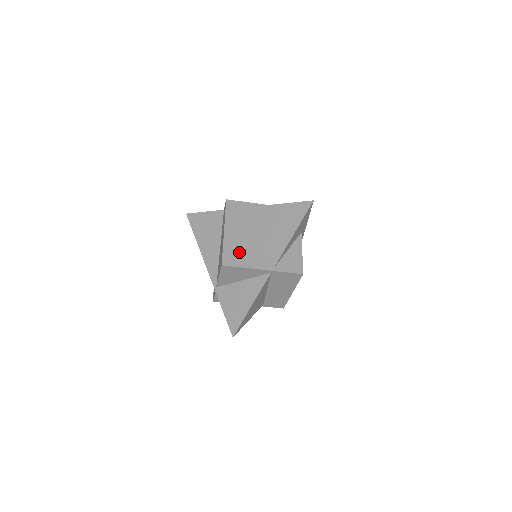
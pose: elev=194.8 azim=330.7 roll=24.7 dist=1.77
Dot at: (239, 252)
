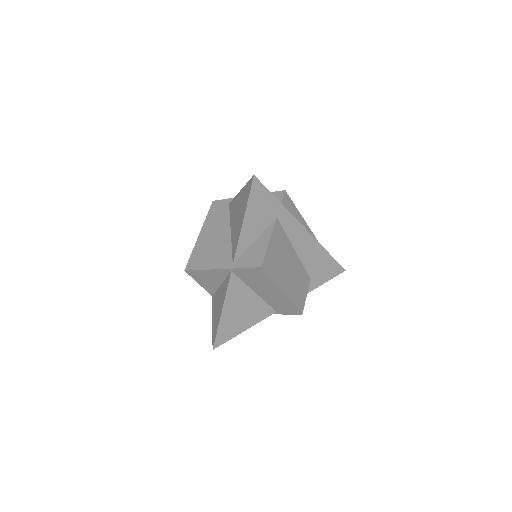
Dot at: (204, 254)
